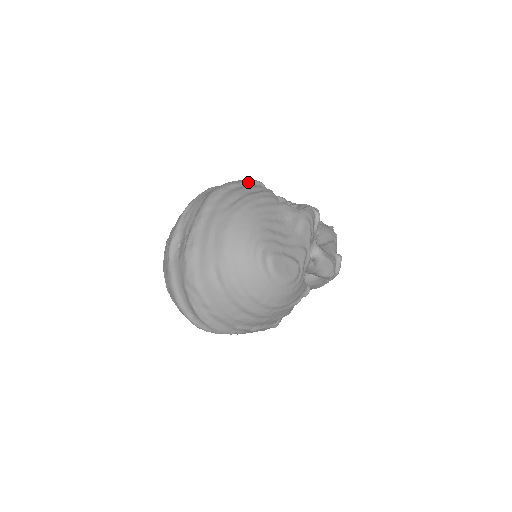
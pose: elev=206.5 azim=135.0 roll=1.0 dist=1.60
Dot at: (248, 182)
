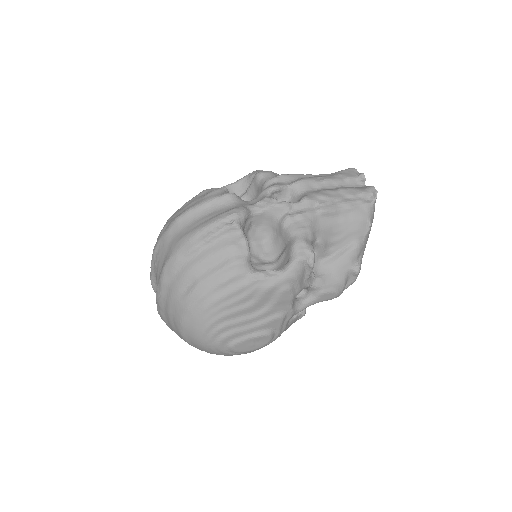
Dot at: (212, 237)
